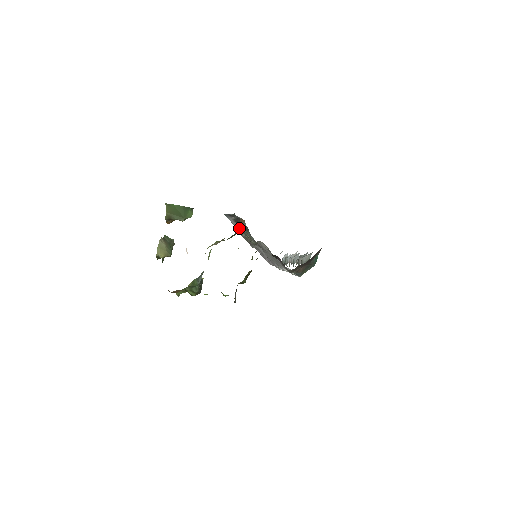
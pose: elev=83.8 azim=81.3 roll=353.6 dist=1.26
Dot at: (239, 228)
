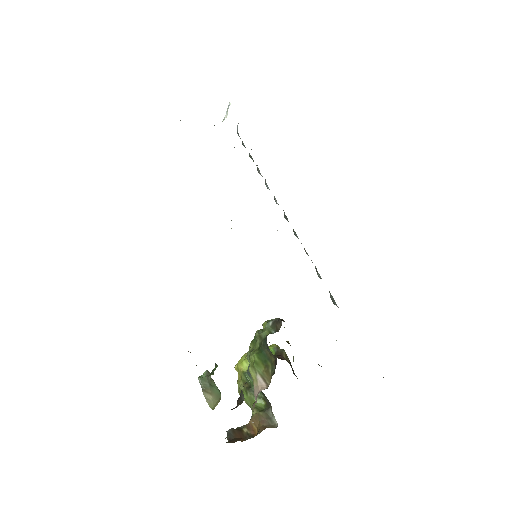
Dot at: occluded
